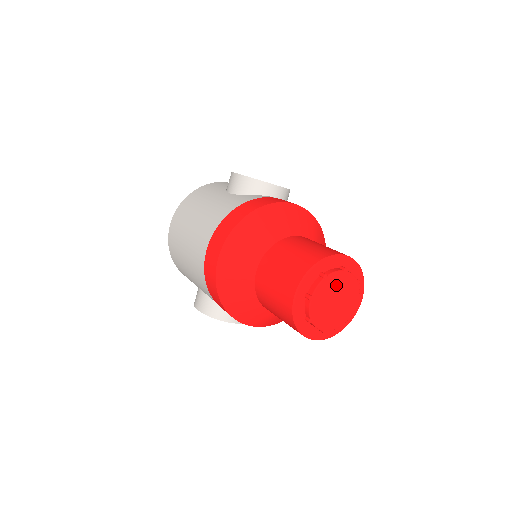
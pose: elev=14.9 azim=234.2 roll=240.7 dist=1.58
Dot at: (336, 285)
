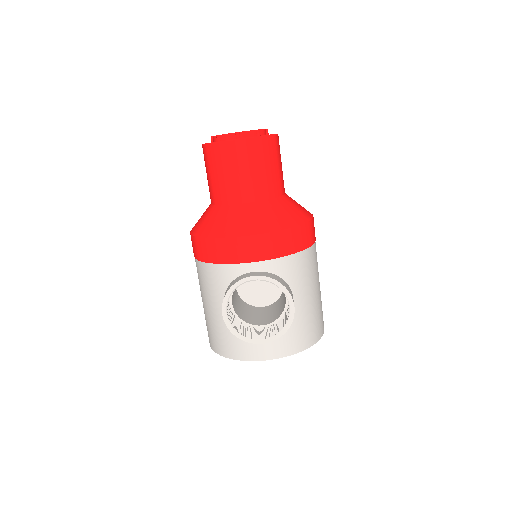
Dot at: occluded
